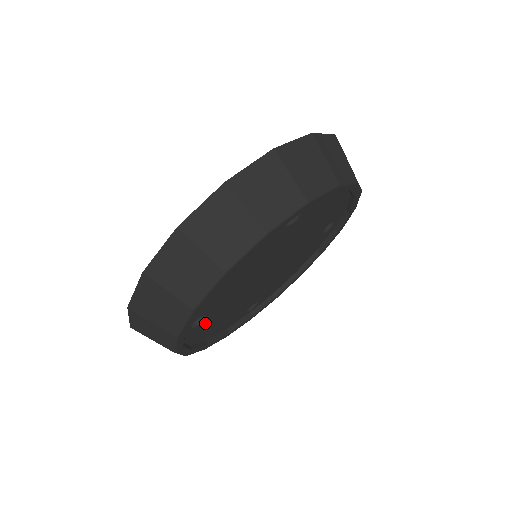
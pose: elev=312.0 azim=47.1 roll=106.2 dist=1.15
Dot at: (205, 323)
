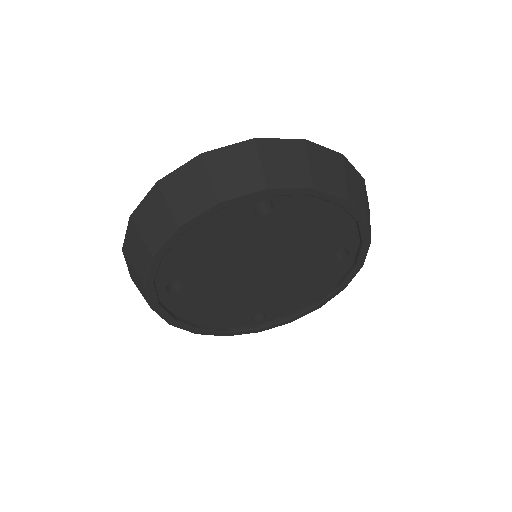
Dot at: (188, 296)
